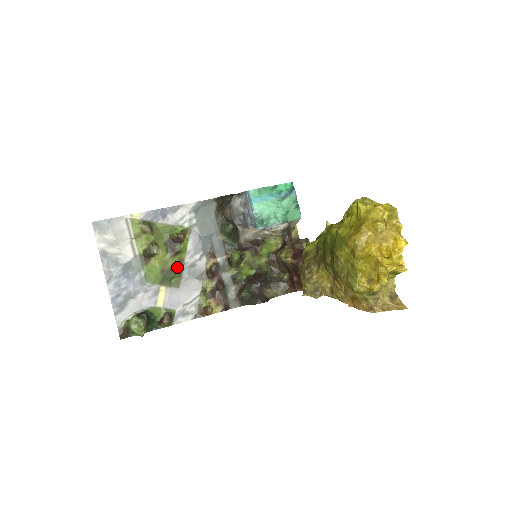
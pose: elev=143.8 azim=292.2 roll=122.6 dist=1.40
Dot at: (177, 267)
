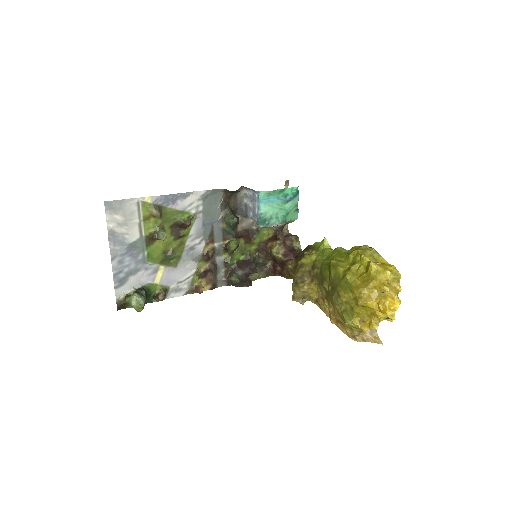
Dot at: (178, 249)
